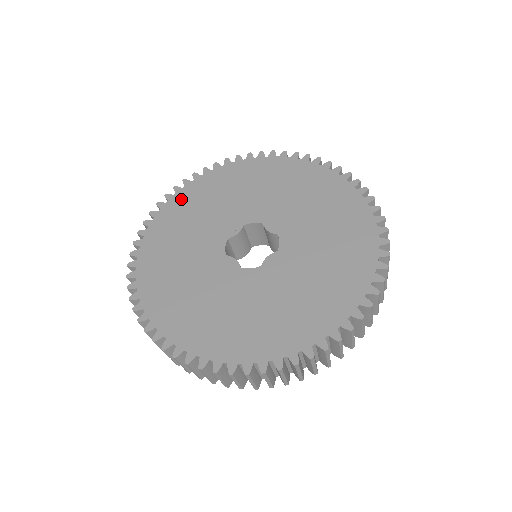
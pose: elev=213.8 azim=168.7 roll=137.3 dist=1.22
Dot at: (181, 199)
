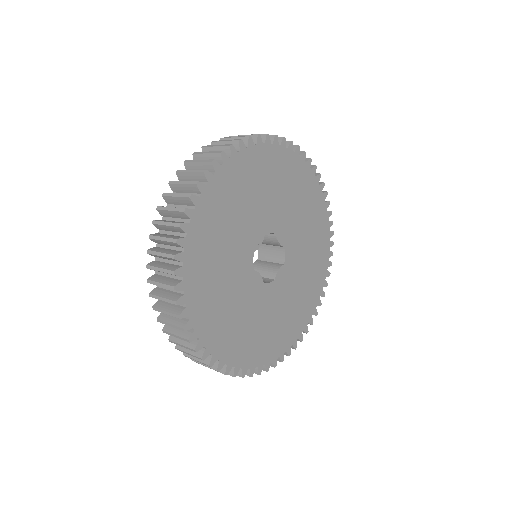
Dot at: (214, 194)
